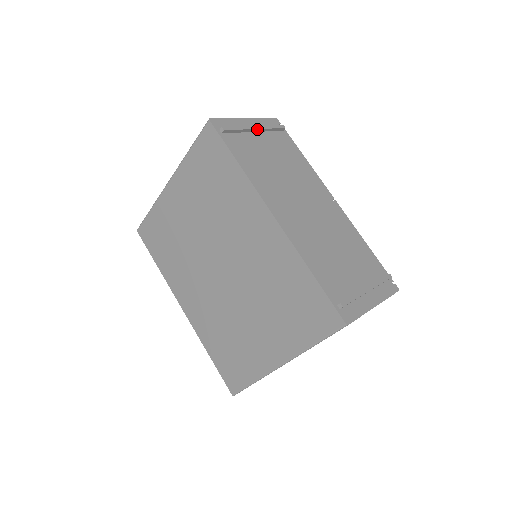
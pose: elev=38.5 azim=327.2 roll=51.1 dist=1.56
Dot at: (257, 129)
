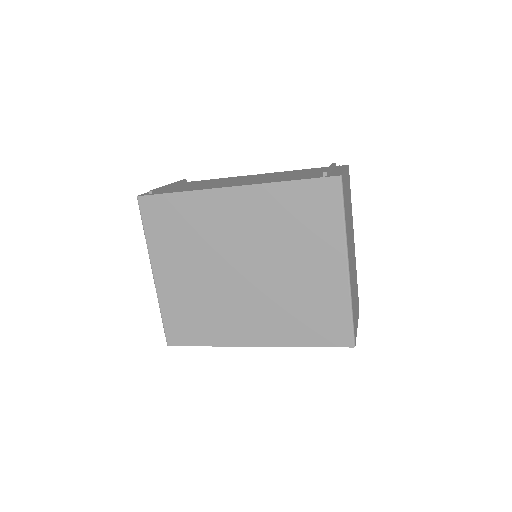
Dot at: (170, 185)
